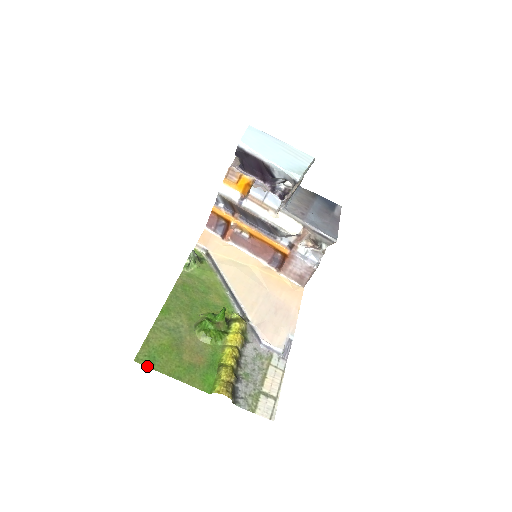
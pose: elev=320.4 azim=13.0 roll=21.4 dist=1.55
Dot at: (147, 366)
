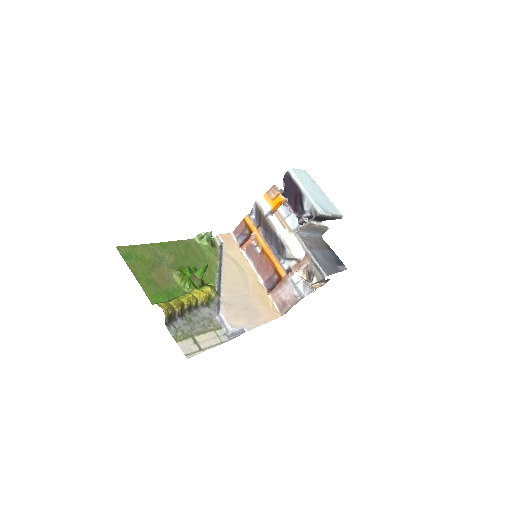
Dot at: (122, 256)
